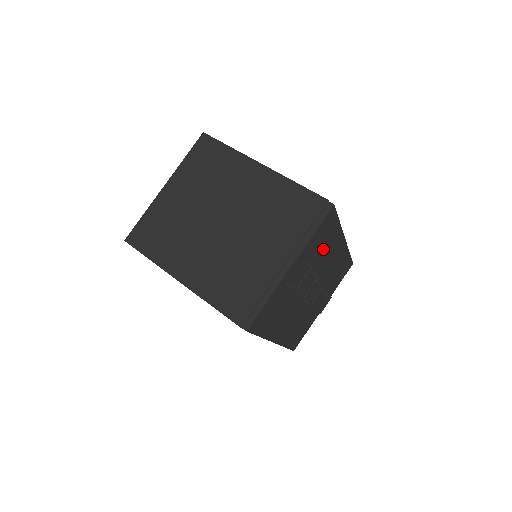
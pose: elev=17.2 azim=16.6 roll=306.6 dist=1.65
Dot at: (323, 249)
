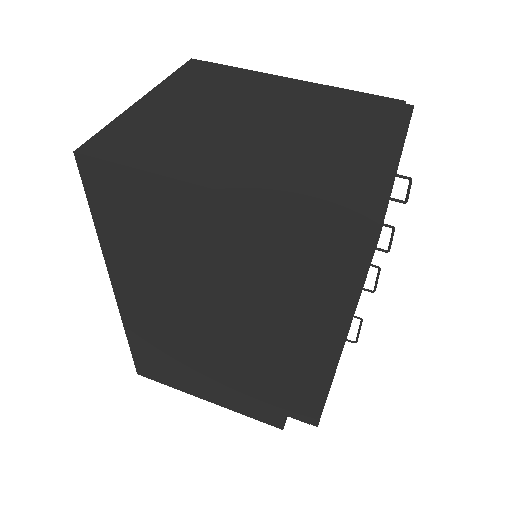
Dot at: occluded
